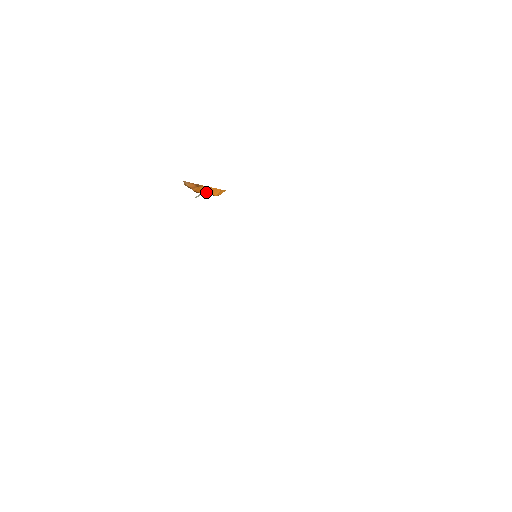
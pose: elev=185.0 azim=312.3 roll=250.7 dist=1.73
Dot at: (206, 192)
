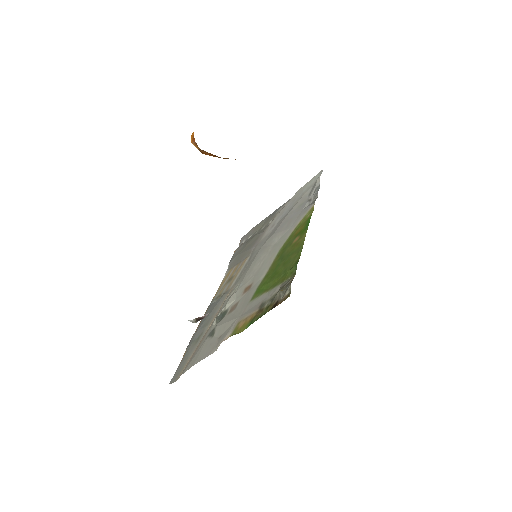
Dot at: occluded
